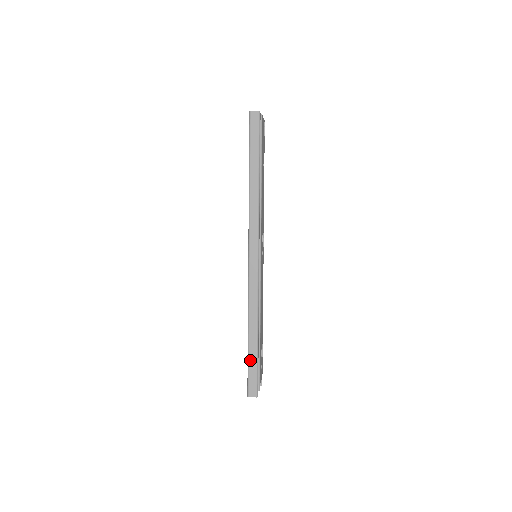
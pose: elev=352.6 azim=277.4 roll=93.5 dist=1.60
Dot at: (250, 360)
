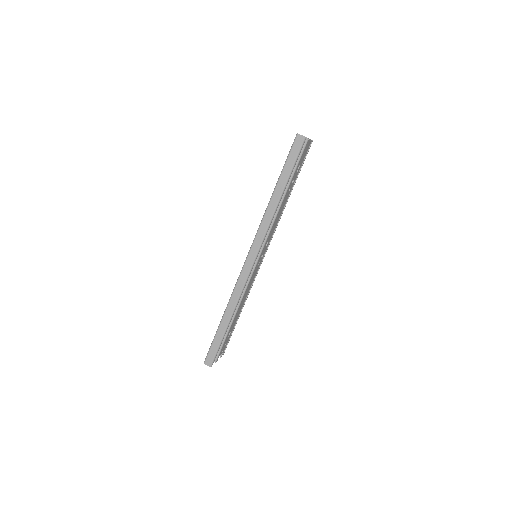
Dot at: (216, 337)
